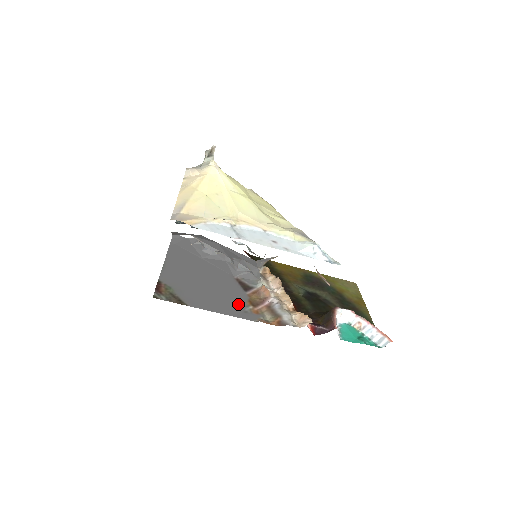
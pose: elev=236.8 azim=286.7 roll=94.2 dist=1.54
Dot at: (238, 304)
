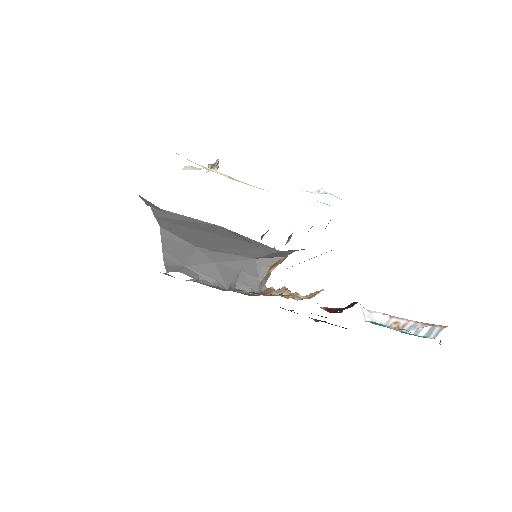
Dot at: occluded
